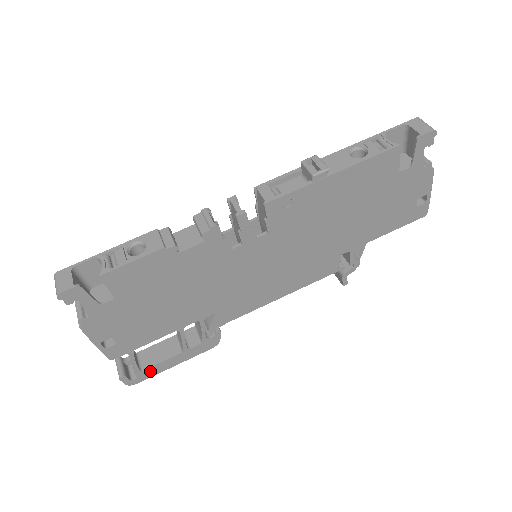
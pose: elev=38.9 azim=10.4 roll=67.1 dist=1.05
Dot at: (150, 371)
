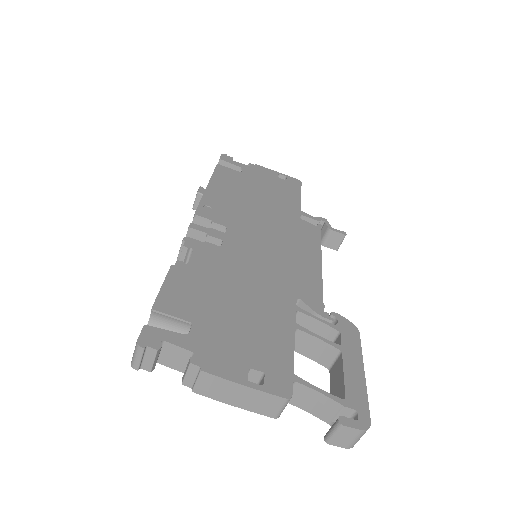
Dot at: (354, 395)
